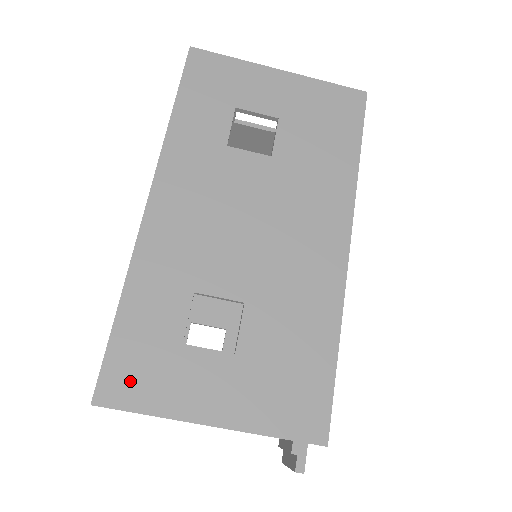
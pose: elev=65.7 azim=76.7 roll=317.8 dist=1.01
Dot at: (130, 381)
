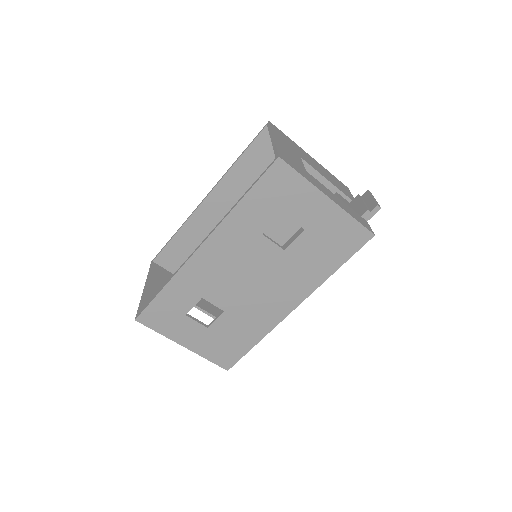
Dot at: (155, 319)
